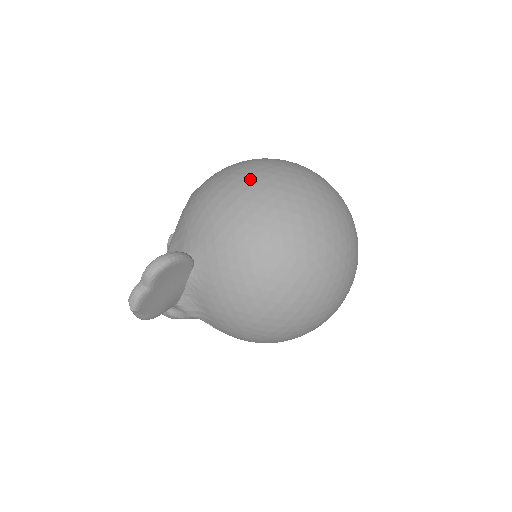
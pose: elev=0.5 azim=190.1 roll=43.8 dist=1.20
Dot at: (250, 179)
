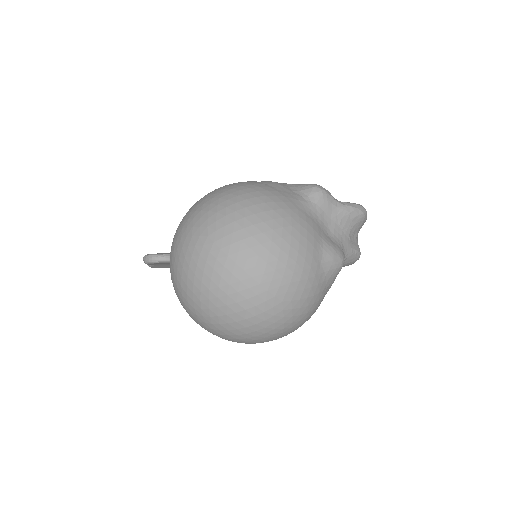
Dot at: (184, 239)
